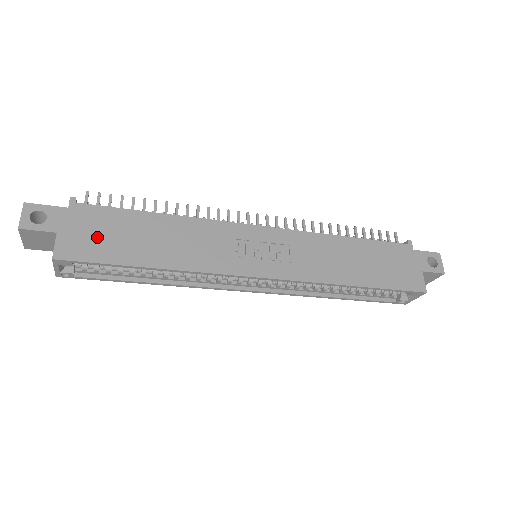
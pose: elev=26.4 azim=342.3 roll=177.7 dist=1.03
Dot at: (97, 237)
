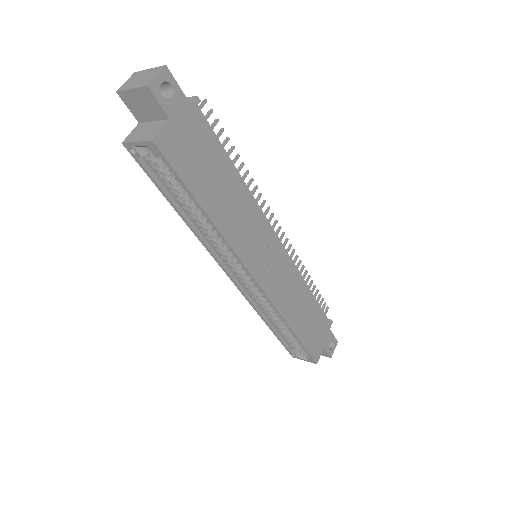
Dot at: (192, 152)
